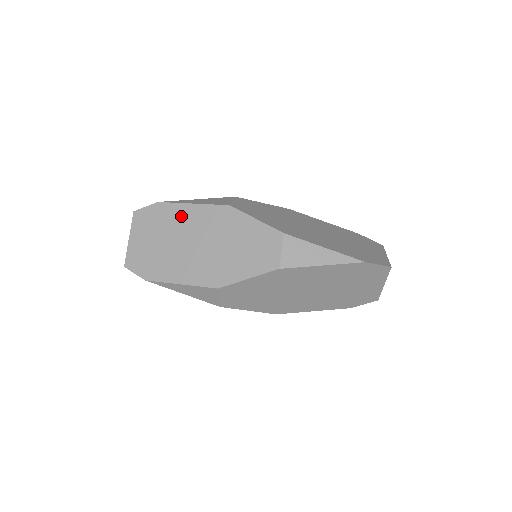
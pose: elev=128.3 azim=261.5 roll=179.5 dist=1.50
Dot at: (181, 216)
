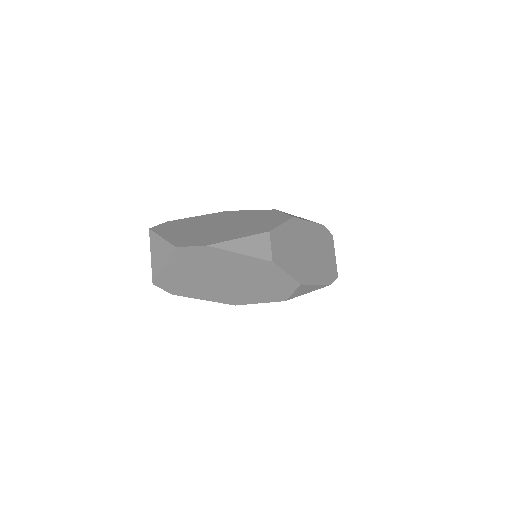
Dot at: (196, 221)
